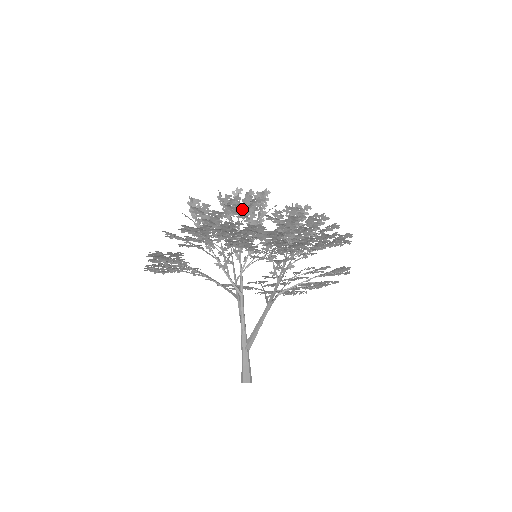
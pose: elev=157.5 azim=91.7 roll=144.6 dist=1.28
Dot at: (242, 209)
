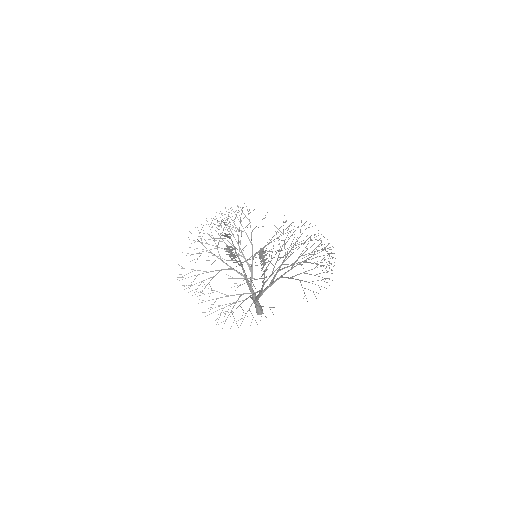
Dot at: occluded
